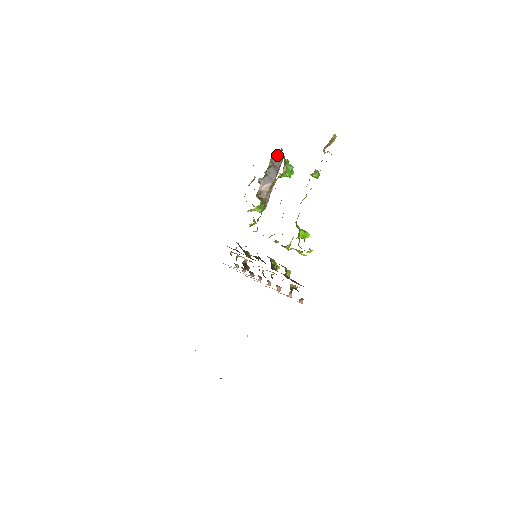
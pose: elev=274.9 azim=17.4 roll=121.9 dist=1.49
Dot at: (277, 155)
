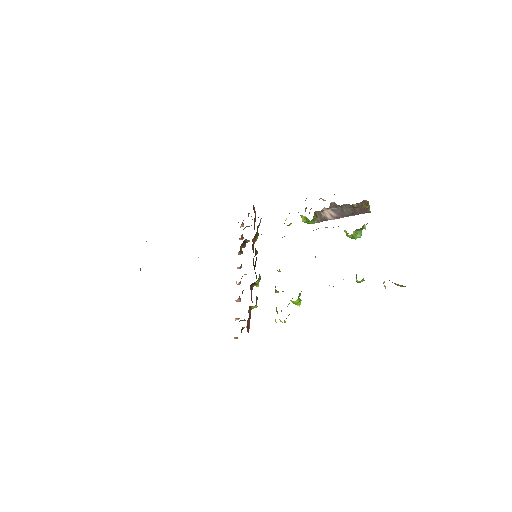
Dot at: (367, 207)
